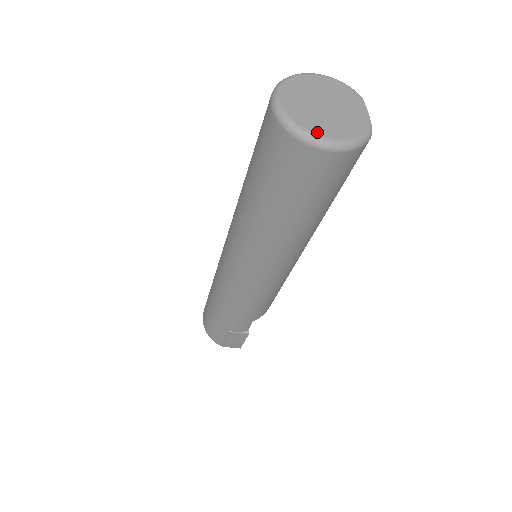
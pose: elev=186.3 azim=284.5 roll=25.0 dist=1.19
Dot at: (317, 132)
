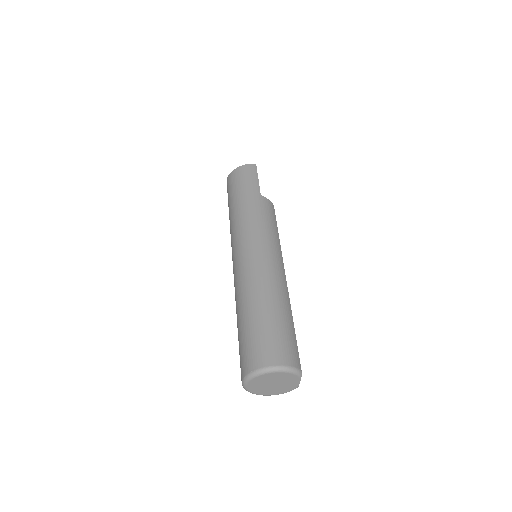
Dot at: (263, 394)
